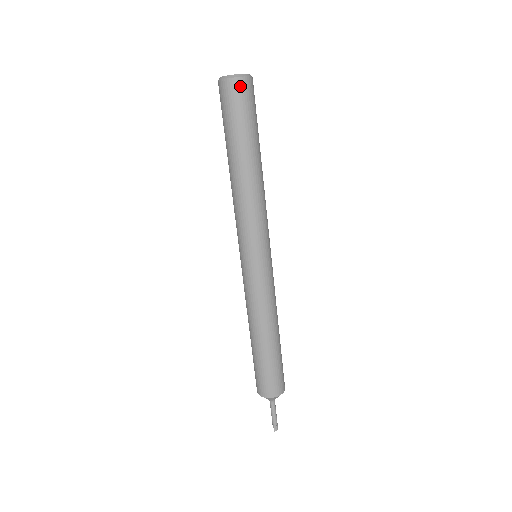
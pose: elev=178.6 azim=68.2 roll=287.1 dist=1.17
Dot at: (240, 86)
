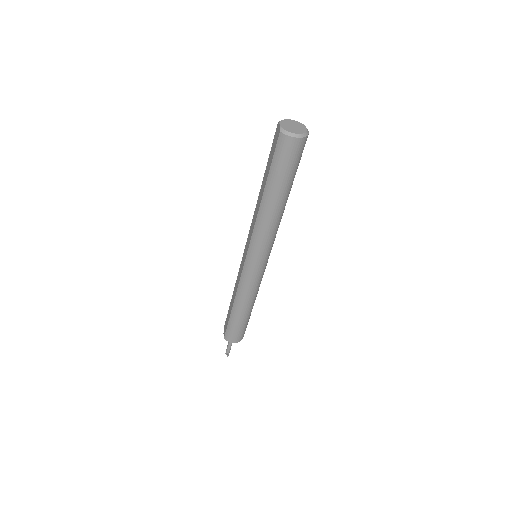
Dot at: (302, 144)
